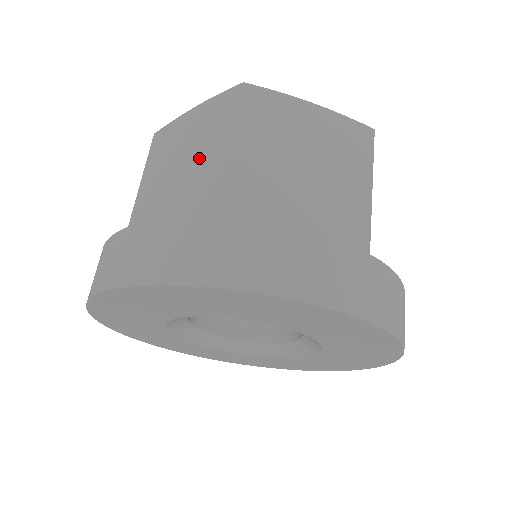
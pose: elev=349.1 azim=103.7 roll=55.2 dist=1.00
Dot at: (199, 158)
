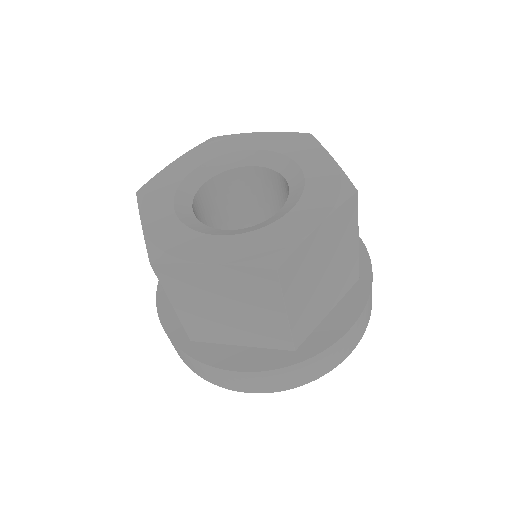
Dot at: occluded
